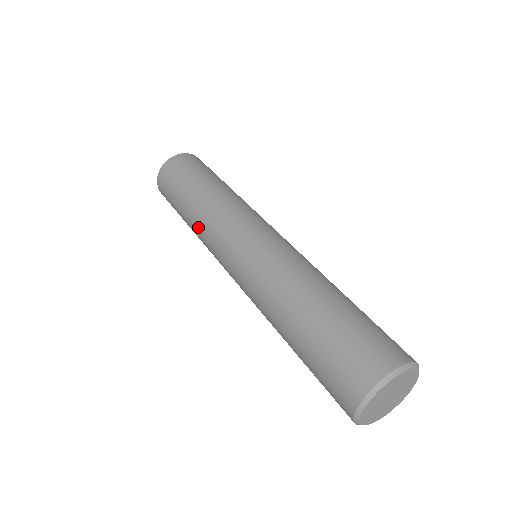
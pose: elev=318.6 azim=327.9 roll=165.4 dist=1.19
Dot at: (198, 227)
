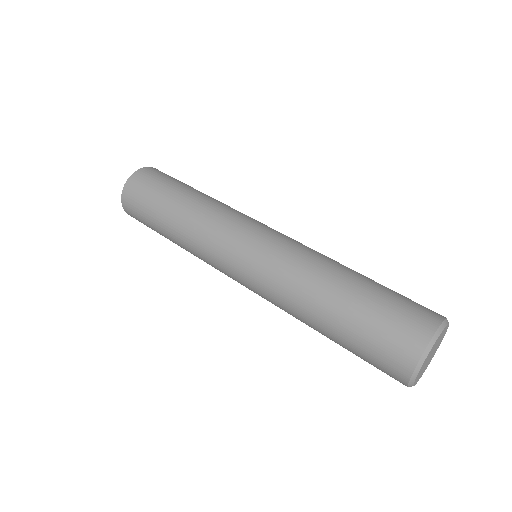
Dot at: (190, 231)
